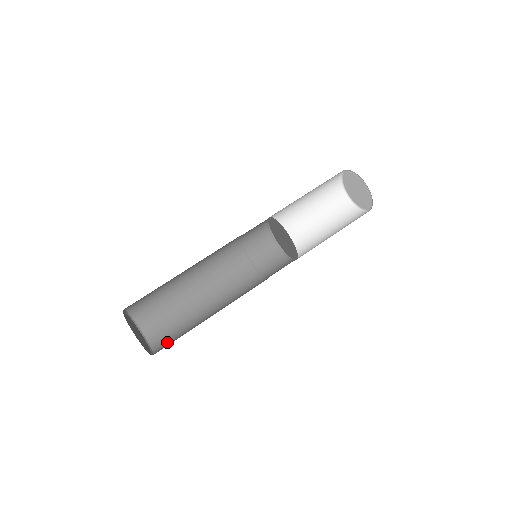
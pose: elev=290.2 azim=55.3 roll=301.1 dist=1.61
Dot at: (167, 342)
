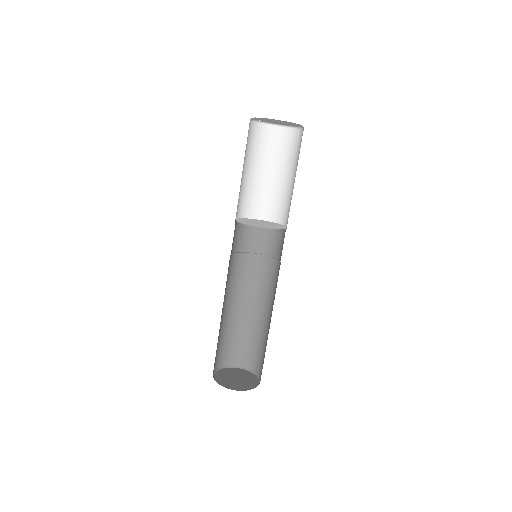
Dot at: occluded
